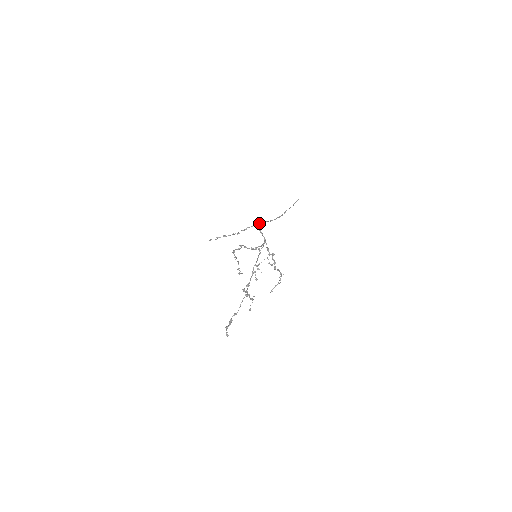
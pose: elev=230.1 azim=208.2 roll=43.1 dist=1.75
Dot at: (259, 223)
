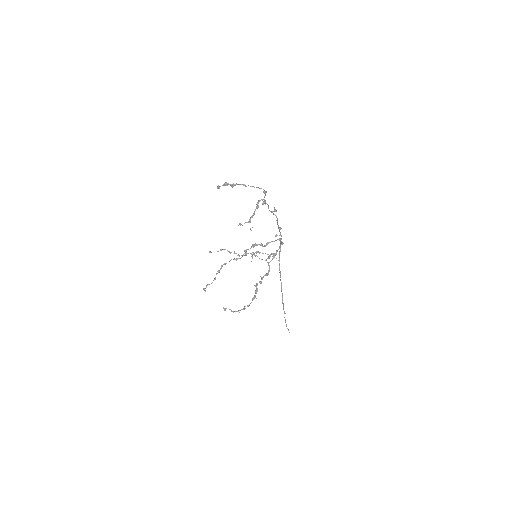
Dot at: occluded
